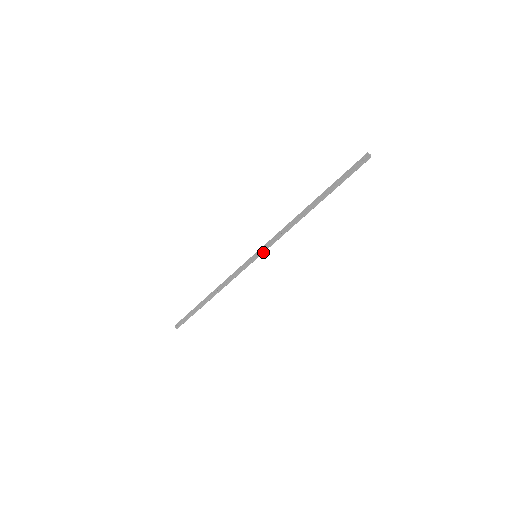
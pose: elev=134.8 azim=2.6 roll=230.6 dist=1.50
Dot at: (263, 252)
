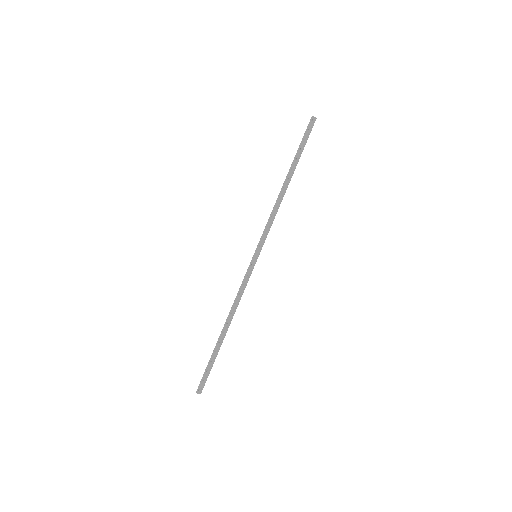
Dot at: occluded
